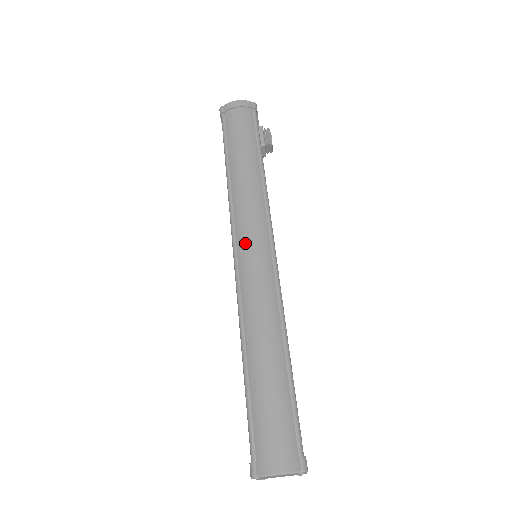
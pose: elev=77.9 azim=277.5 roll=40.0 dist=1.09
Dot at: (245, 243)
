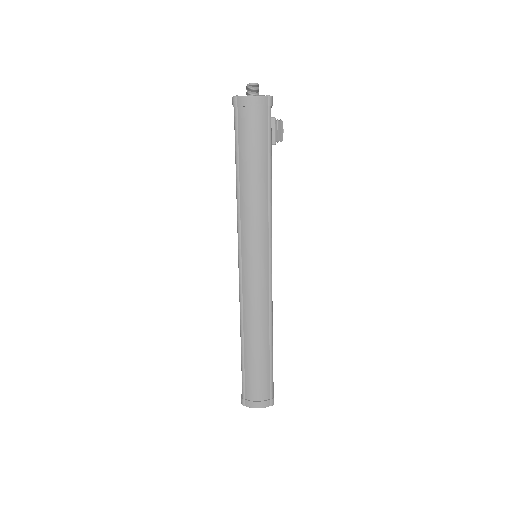
Dot at: (249, 263)
